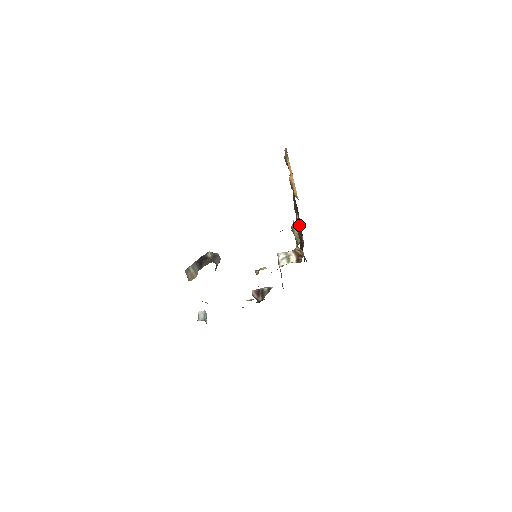
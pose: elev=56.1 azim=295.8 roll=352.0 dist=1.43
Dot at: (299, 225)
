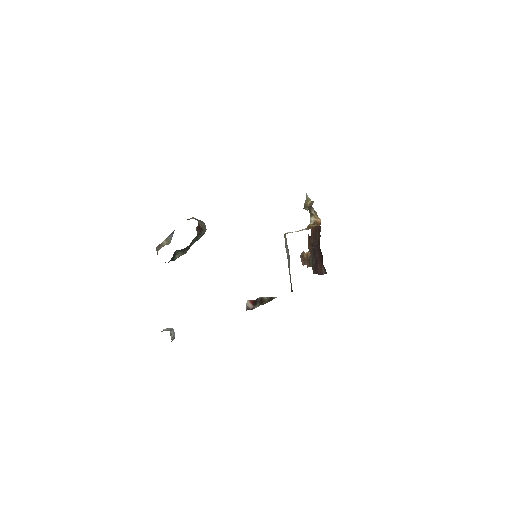
Dot at: occluded
